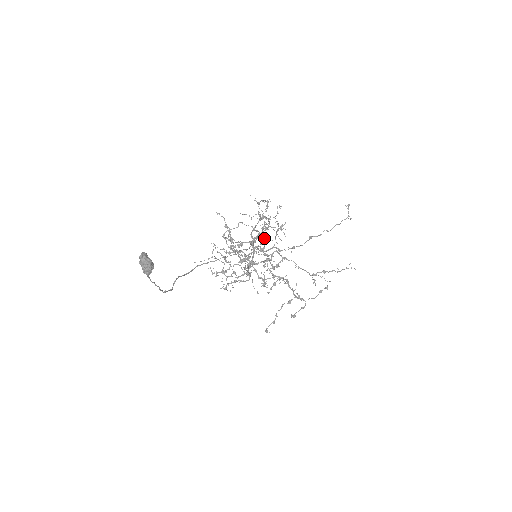
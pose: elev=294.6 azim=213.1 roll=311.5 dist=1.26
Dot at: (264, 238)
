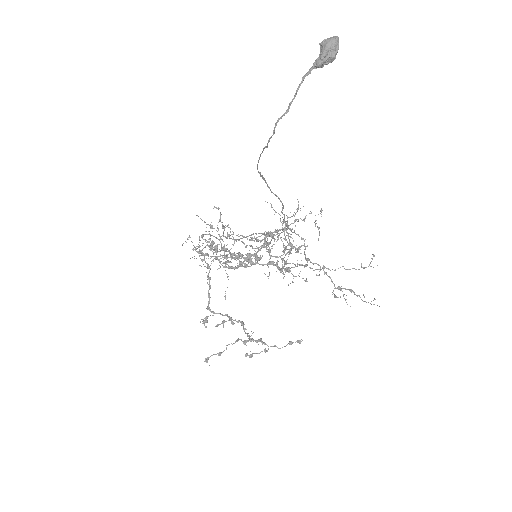
Dot at: occluded
